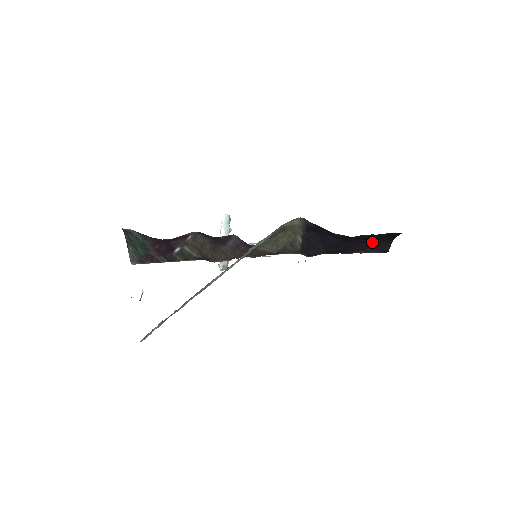
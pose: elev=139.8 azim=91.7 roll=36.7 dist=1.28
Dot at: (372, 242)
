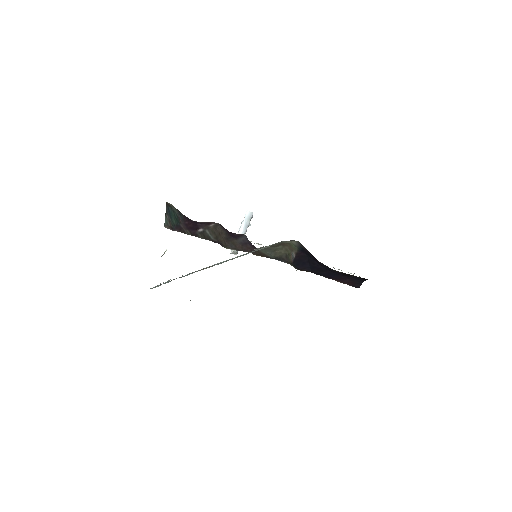
Dot at: (348, 277)
